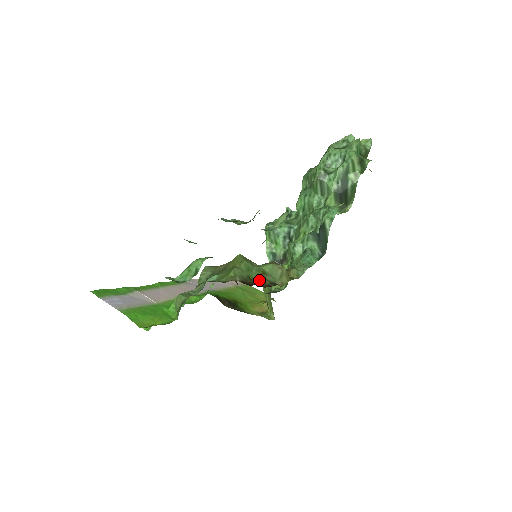
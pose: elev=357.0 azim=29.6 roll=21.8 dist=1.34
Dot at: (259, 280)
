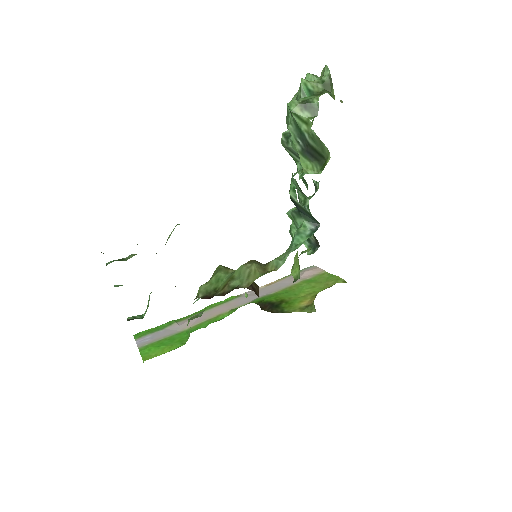
Dot at: (222, 289)
